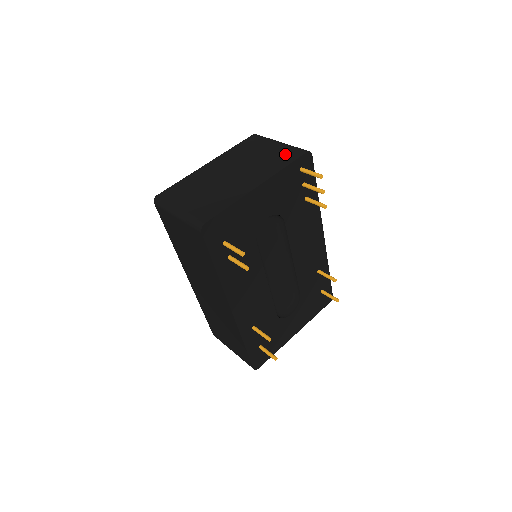
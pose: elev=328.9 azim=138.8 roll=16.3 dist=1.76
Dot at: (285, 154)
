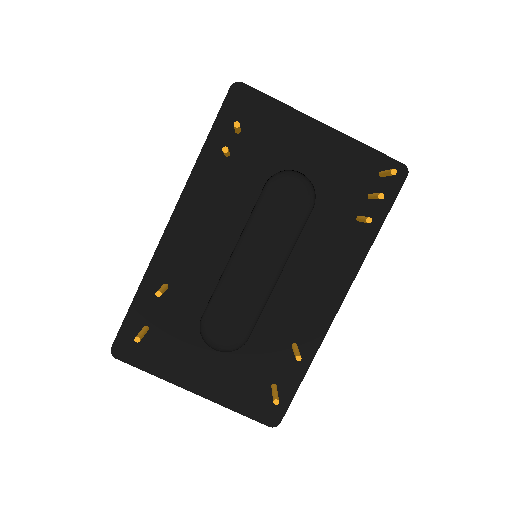
Dot at: occluded
